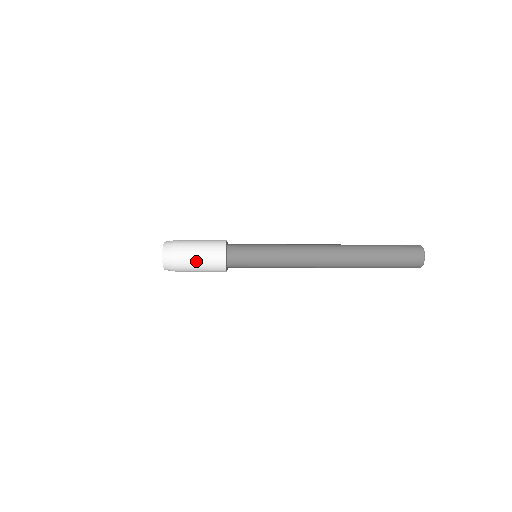
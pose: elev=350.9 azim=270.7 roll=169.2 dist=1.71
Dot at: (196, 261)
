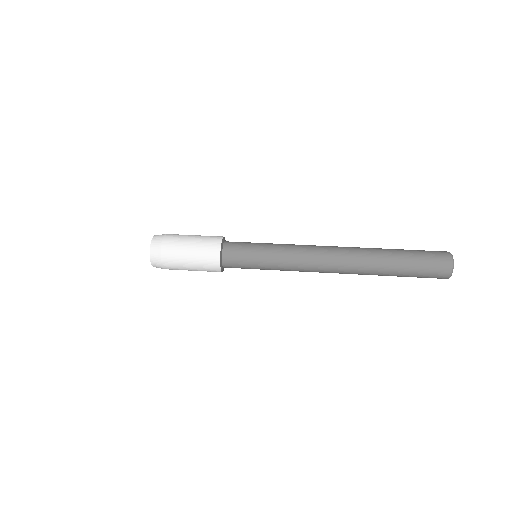
Dot at: (188, 267)
